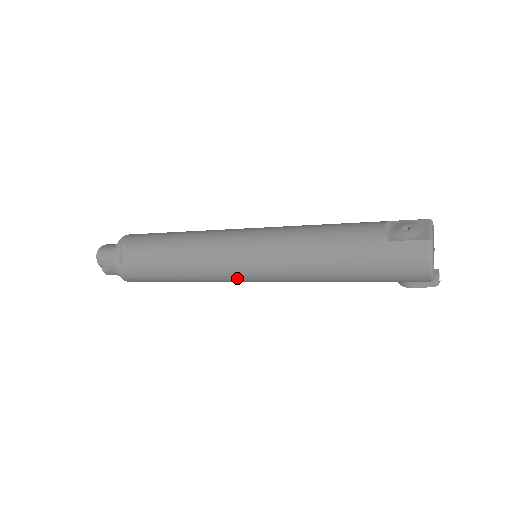
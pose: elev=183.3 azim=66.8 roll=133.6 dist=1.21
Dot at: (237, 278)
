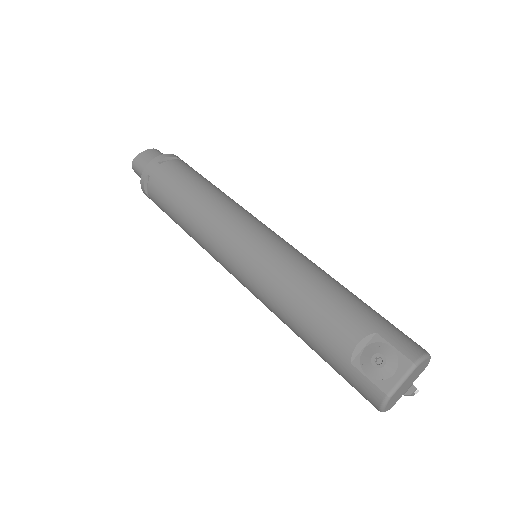
Dot at: occluded
